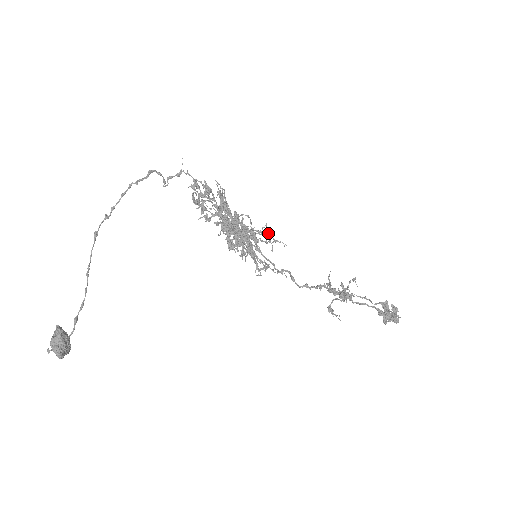
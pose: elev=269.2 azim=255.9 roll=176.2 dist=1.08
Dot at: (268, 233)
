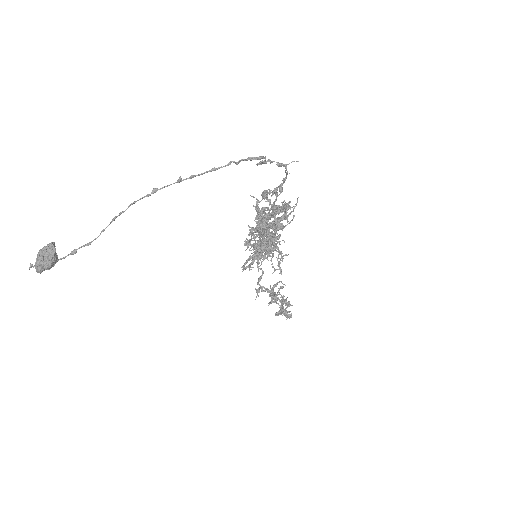
Dot at: occluded
